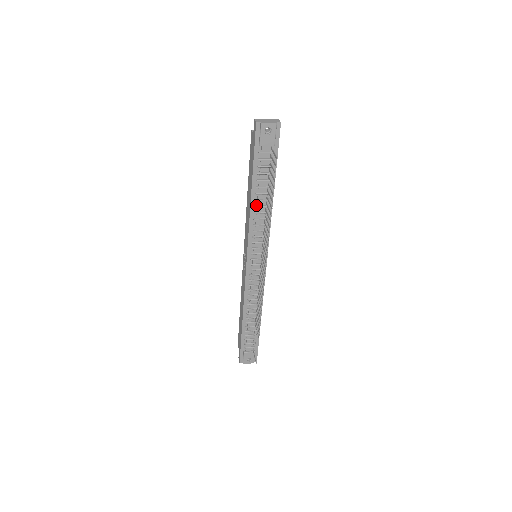
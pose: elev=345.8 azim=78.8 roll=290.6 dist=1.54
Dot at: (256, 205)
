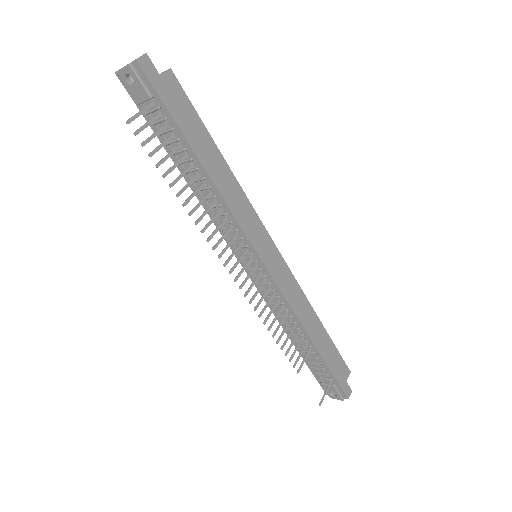
Dot at: occluded
